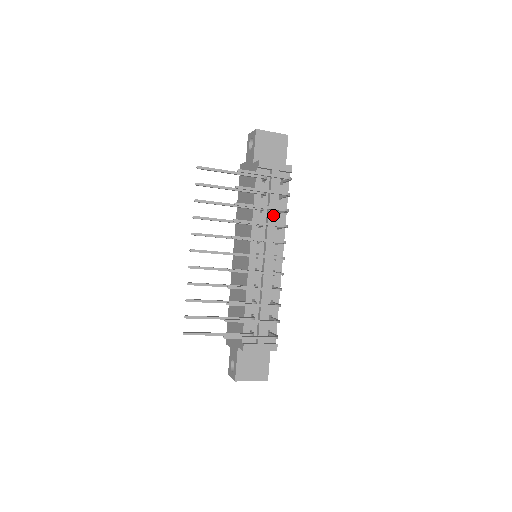
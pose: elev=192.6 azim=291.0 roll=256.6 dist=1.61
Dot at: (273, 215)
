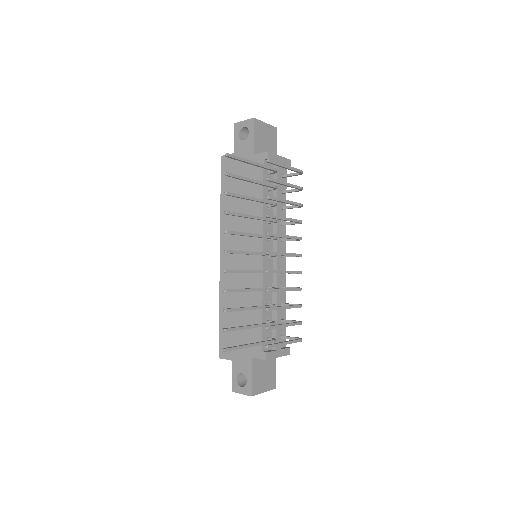
Dot at: (280, 211)
